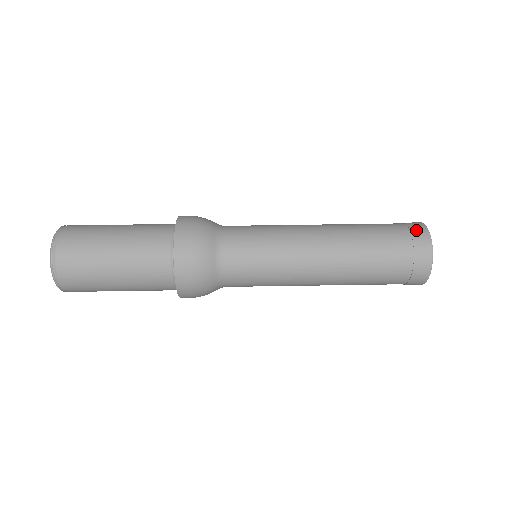
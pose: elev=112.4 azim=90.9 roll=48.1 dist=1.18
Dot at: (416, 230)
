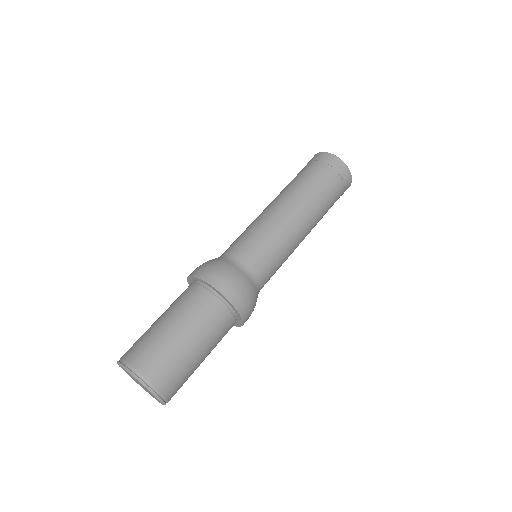
Dot at: (328, 160)
